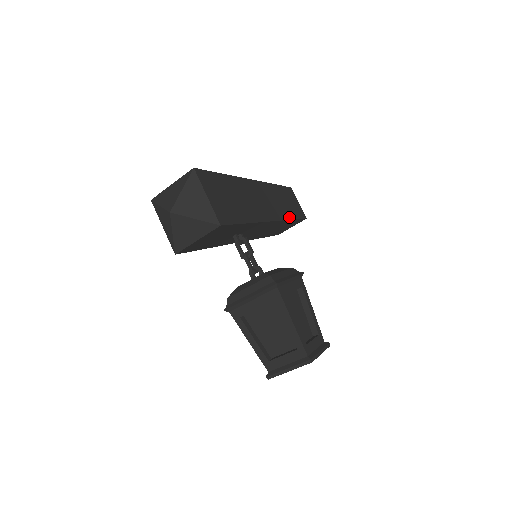
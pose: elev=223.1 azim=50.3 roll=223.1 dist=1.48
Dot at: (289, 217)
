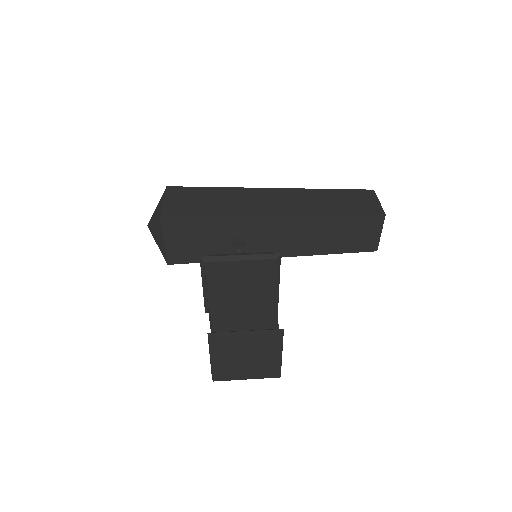
Dot at: (329, 213)
